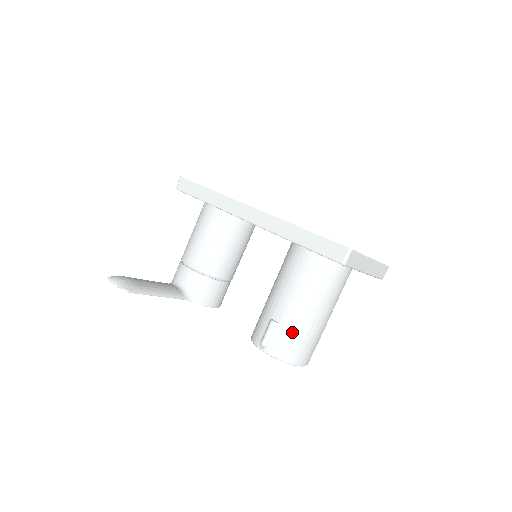
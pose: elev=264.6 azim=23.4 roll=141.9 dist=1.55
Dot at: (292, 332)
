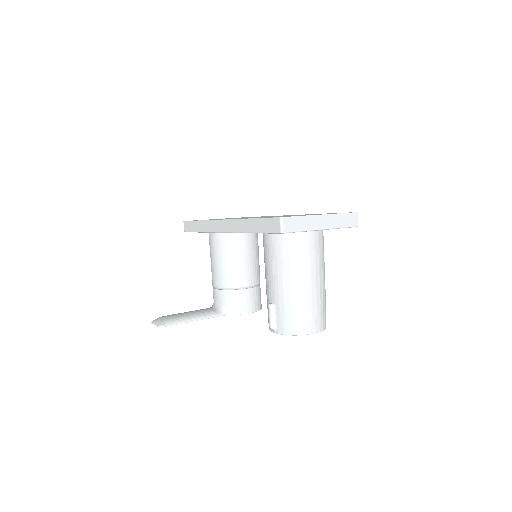
Dot at: (287, 307)
